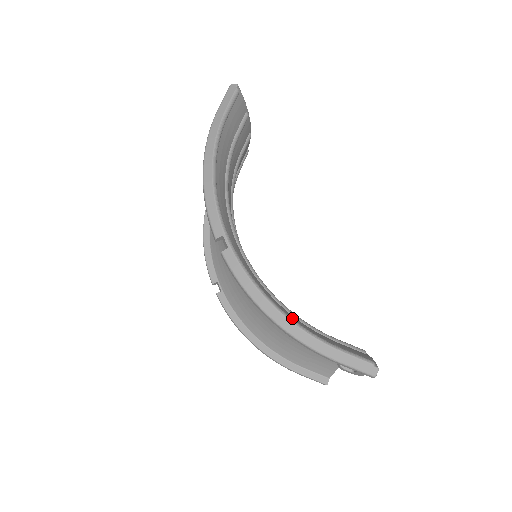
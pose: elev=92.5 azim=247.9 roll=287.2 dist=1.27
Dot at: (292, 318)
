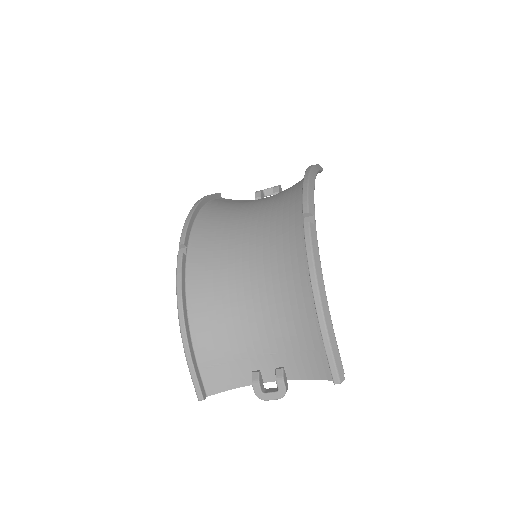
Dot at: occluded
